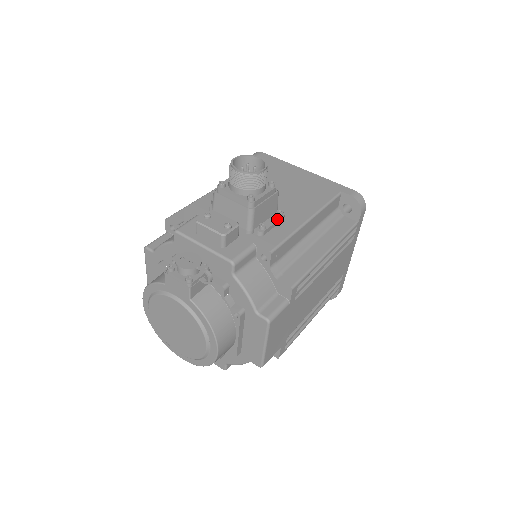
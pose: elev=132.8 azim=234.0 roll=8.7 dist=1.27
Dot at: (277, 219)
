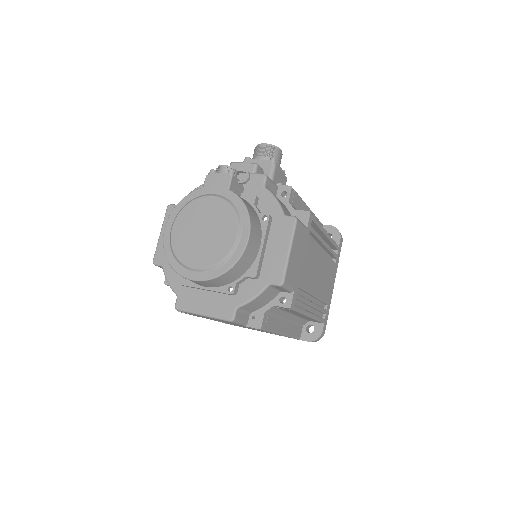
Dot at: occluded
